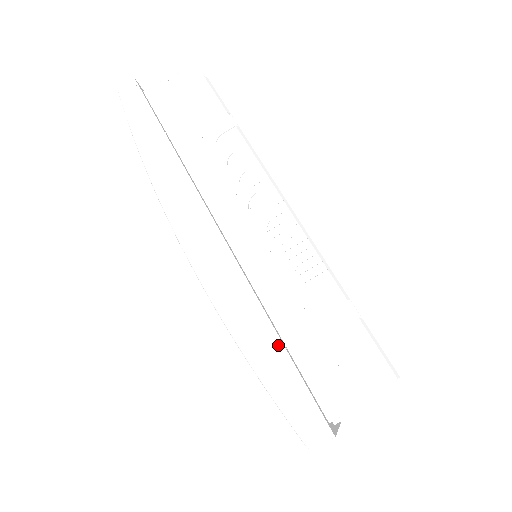
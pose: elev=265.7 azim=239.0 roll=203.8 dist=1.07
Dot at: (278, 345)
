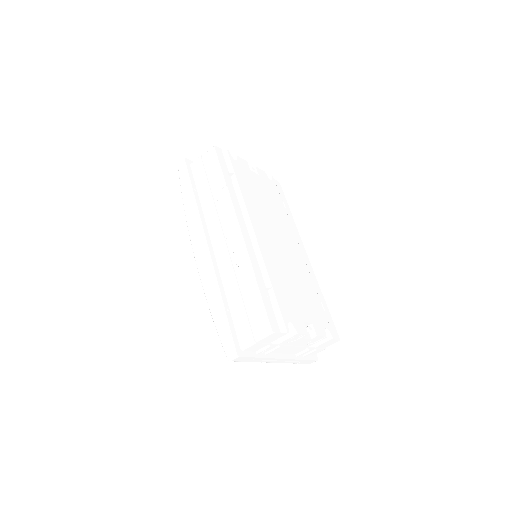
Dot at: (223, 309)
